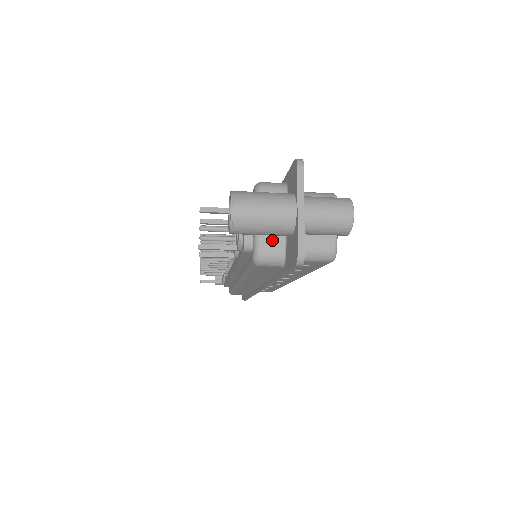
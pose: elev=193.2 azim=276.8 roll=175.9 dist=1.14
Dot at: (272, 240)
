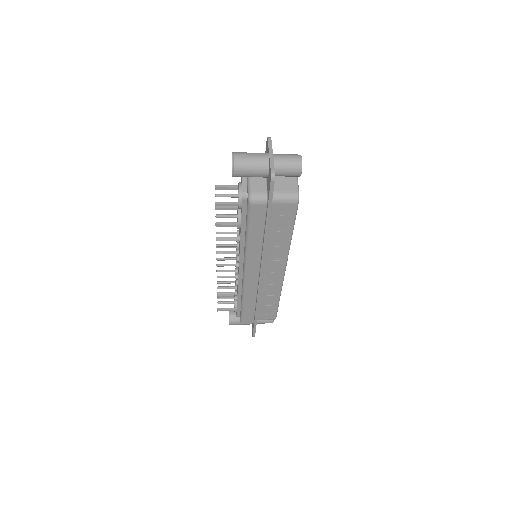
Dot at: (259, 187)
